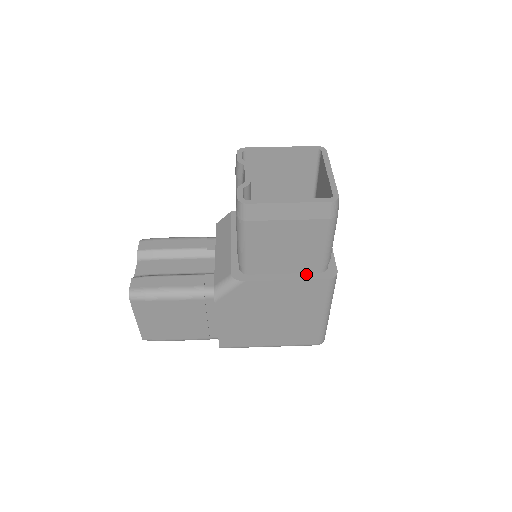
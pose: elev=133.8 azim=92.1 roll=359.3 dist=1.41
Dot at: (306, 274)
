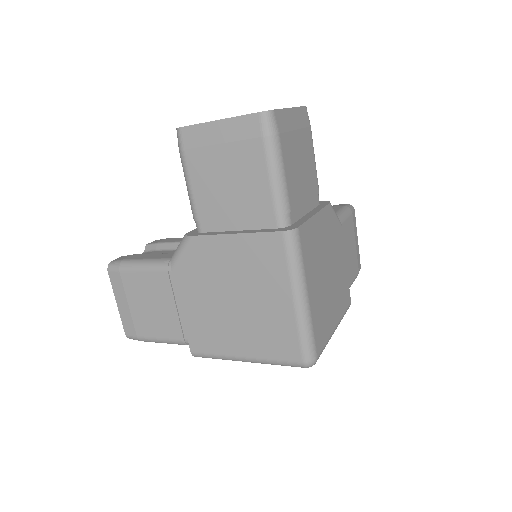
Dot at: (260, 230)
